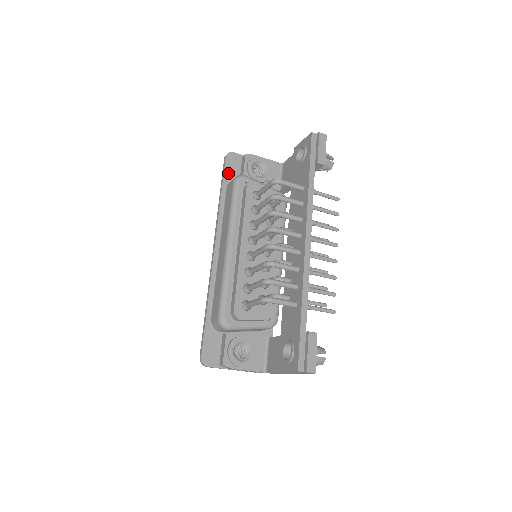
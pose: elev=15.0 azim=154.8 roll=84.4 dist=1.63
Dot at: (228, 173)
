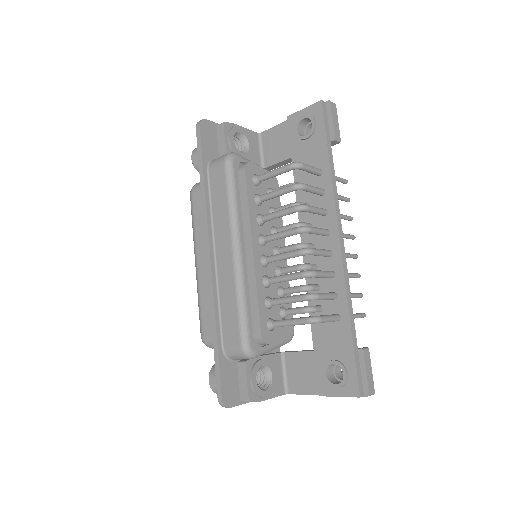
Dot at: (206, 149)
